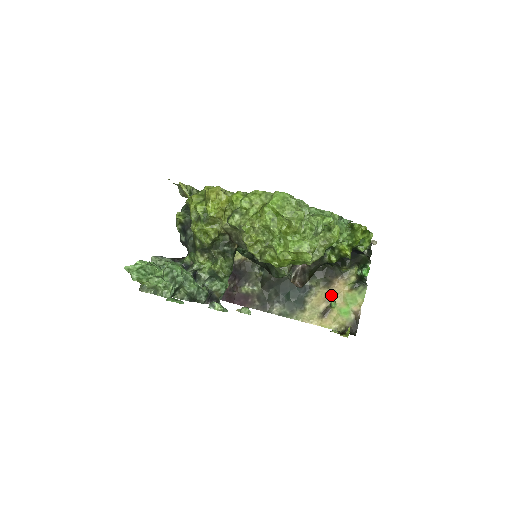
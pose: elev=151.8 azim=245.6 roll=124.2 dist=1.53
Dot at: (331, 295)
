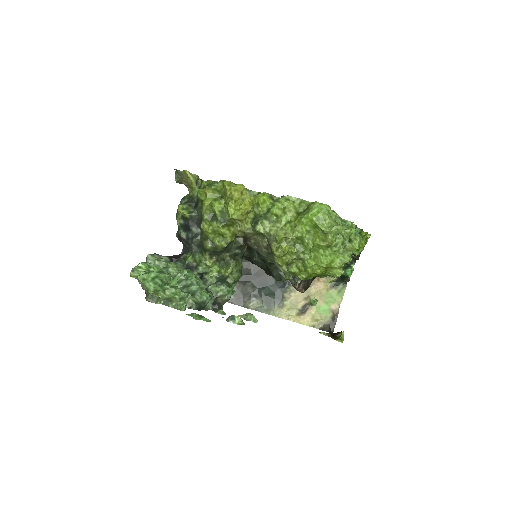
Dot at: (311, 292)
